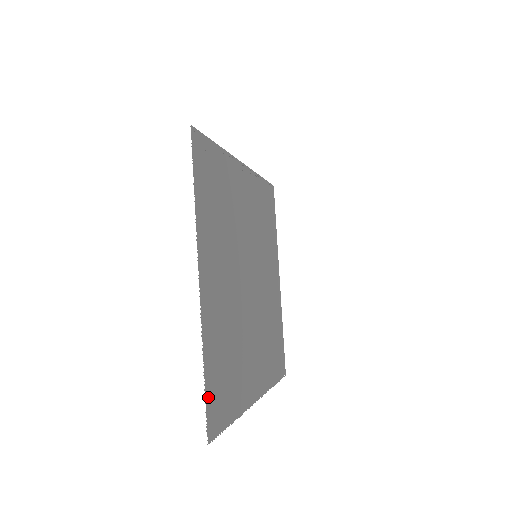
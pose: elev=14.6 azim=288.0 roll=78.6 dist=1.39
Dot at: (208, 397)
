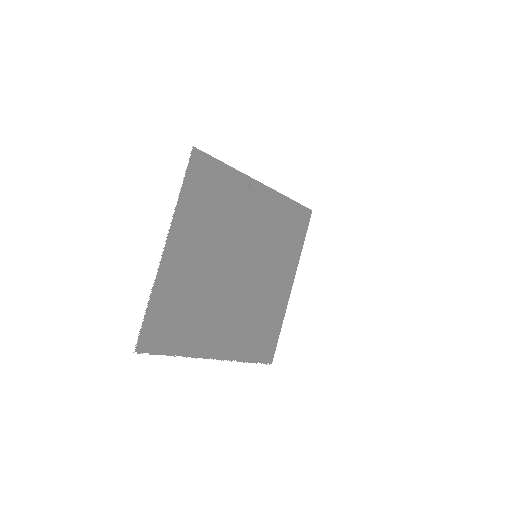
Dot at: (147, 324)
